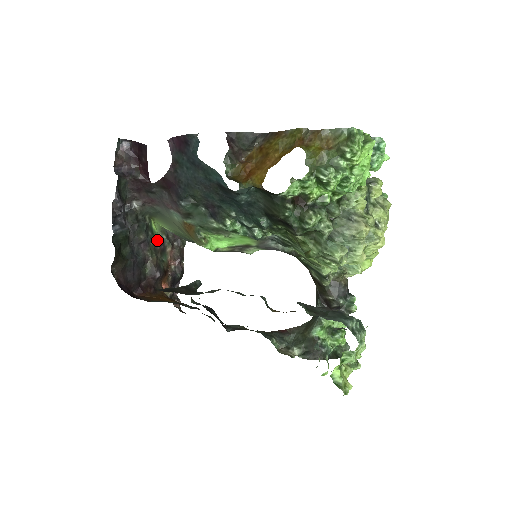
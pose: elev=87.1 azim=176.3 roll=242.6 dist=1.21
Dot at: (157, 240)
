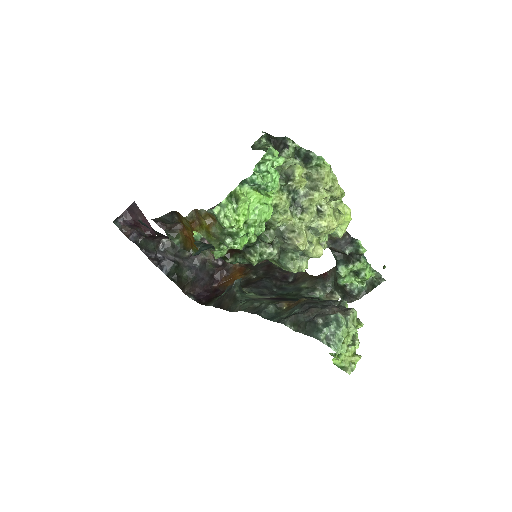
Dot at: (202, 240)
